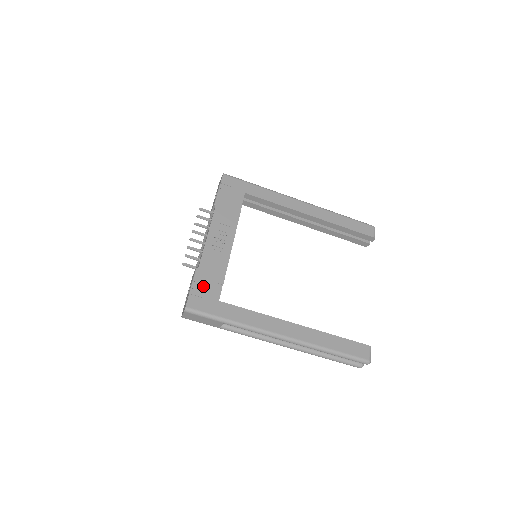
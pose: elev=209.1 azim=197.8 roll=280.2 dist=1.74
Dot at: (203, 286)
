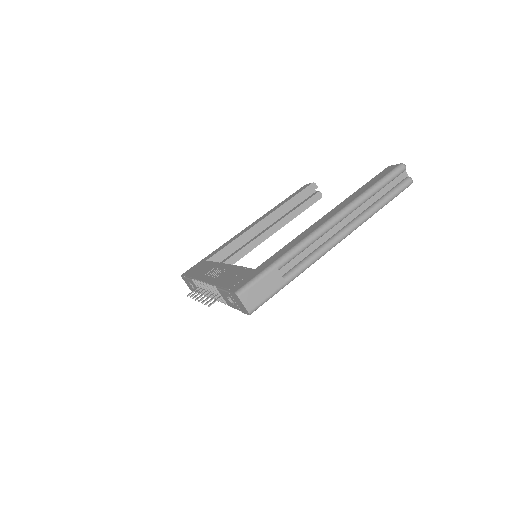
Dot at: (233, 281)
